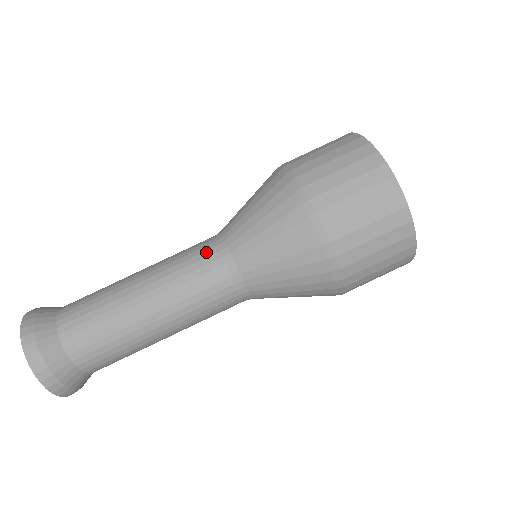
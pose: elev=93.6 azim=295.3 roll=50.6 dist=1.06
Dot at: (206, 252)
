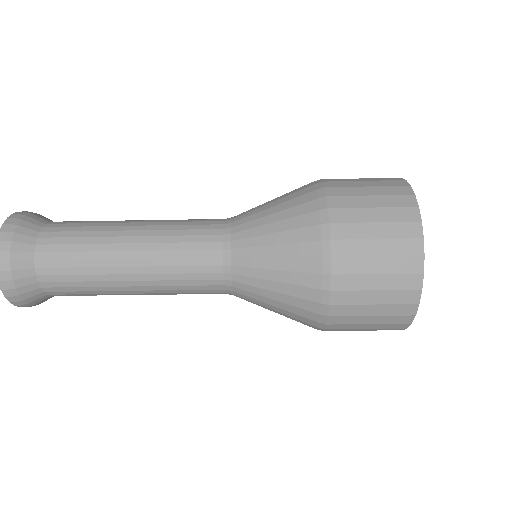
Dot at: (208, 243)
